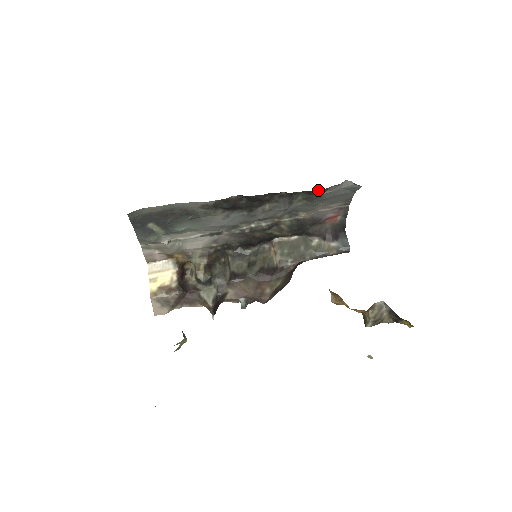
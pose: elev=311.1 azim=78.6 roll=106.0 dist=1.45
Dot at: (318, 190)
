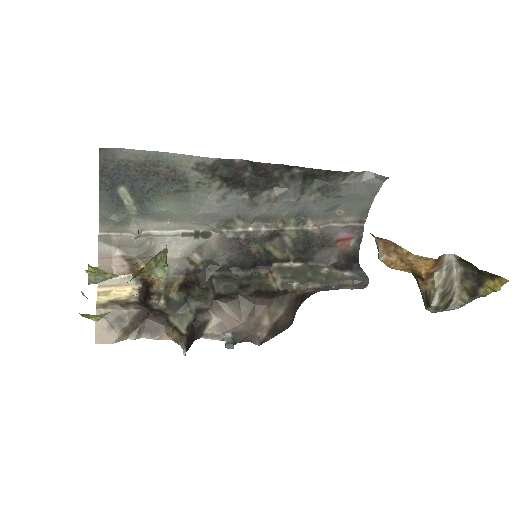
Dot at: (337, 172)
